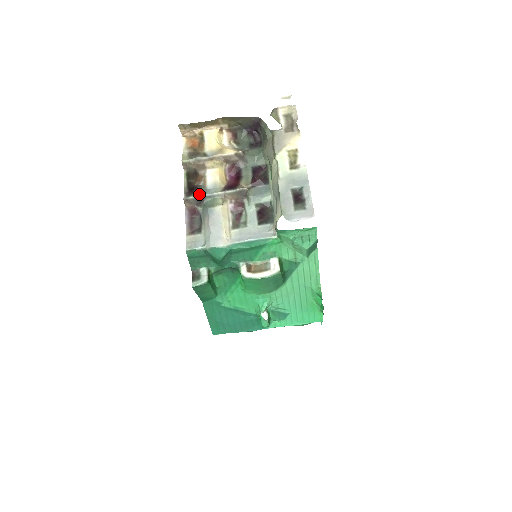
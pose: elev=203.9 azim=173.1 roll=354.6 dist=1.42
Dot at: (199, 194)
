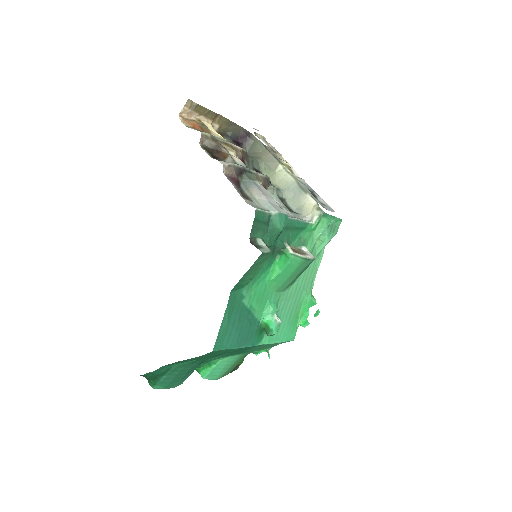
Dot at: (240, 165)
